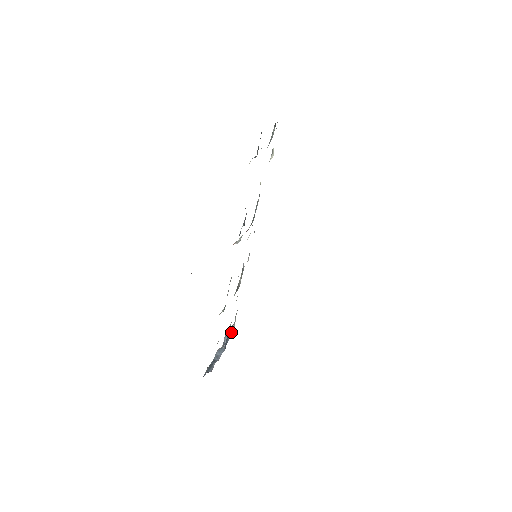
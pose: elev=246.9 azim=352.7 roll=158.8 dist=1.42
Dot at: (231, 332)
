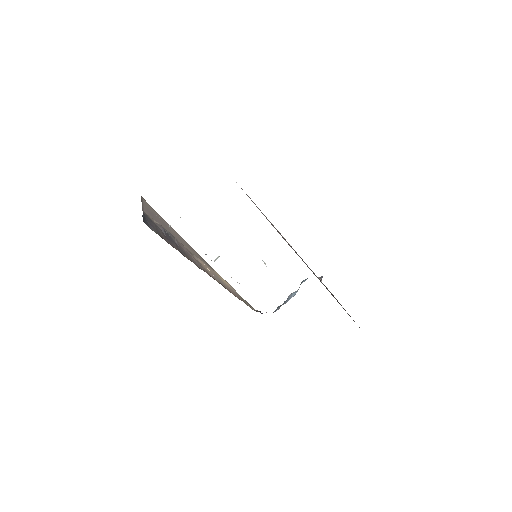
Dot at: (305, 280)
